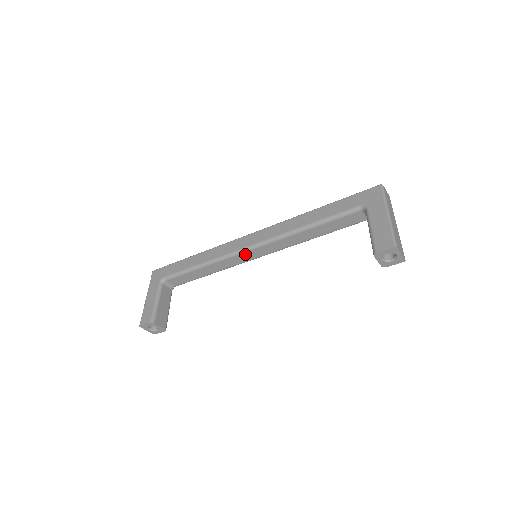
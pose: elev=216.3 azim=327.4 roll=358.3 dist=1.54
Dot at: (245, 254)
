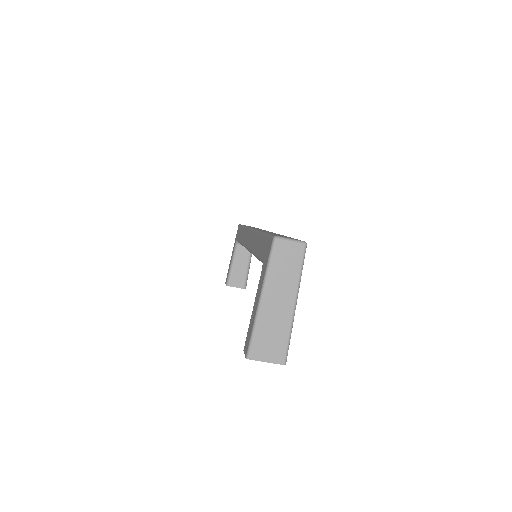
Dot at: occluded
